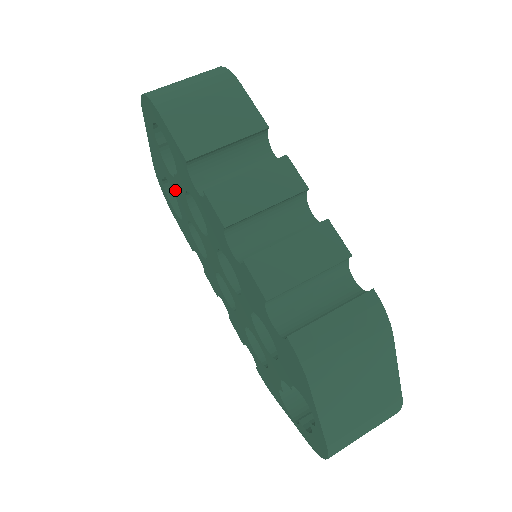
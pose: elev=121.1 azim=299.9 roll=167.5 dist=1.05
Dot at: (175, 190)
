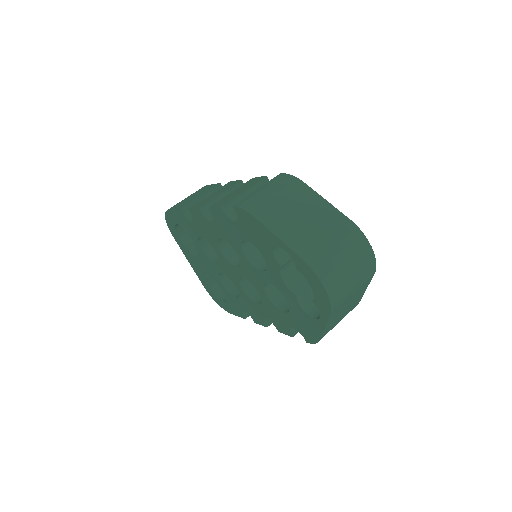
Dot at: (206, 267)
